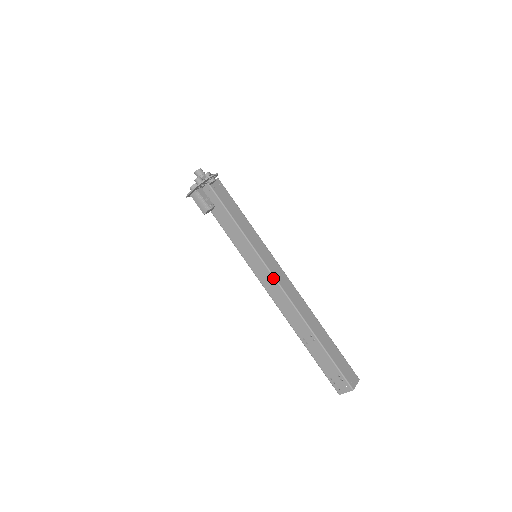
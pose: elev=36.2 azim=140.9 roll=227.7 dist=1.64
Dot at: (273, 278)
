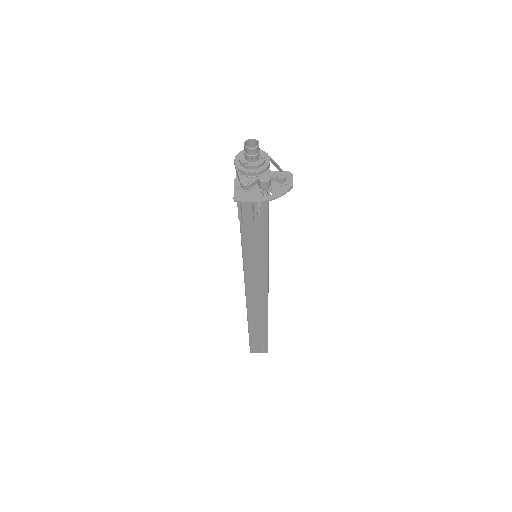
Dot at: (266, 284)
